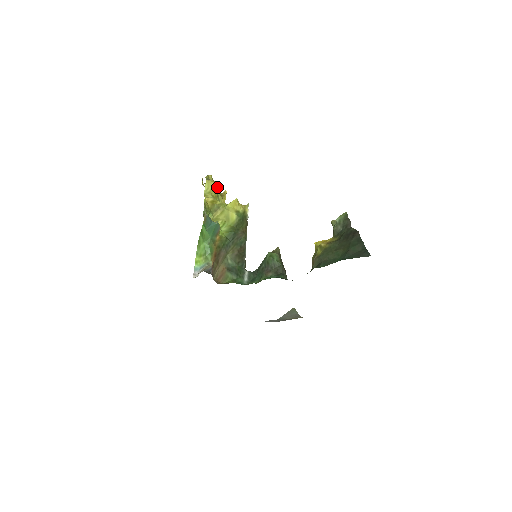
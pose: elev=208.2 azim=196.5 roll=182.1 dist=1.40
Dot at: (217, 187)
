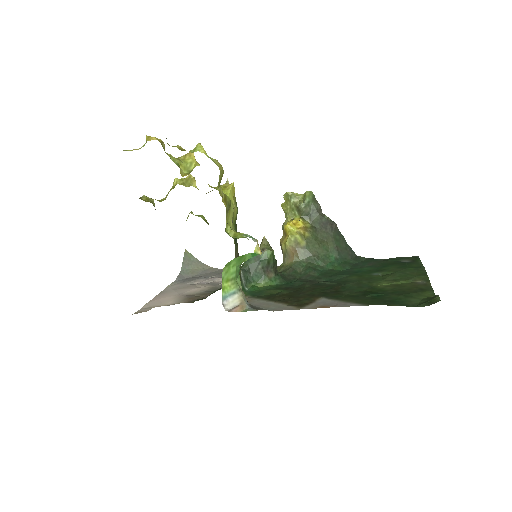
Dot at: occluded
